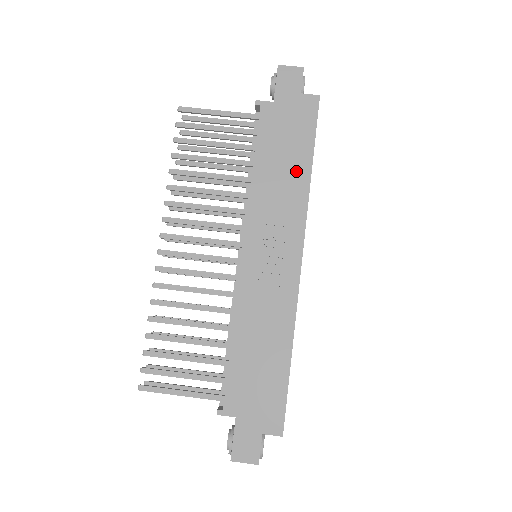
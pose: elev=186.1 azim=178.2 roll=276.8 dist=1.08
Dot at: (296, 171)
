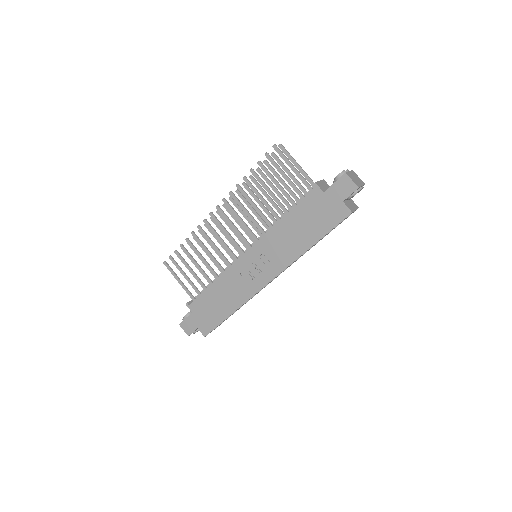
Dot at: (303, 240)
